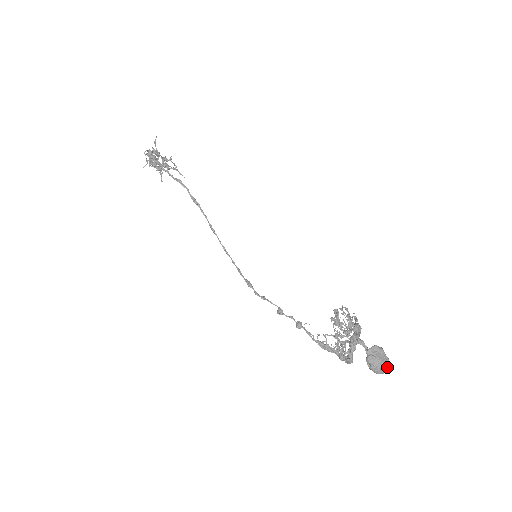
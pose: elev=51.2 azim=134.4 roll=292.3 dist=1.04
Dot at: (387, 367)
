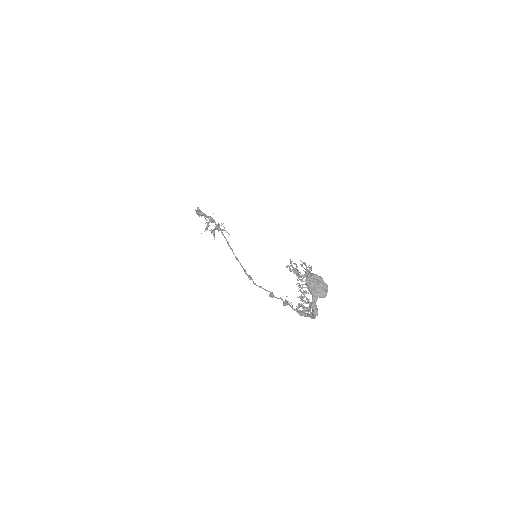
Dot at: (324, 290)
